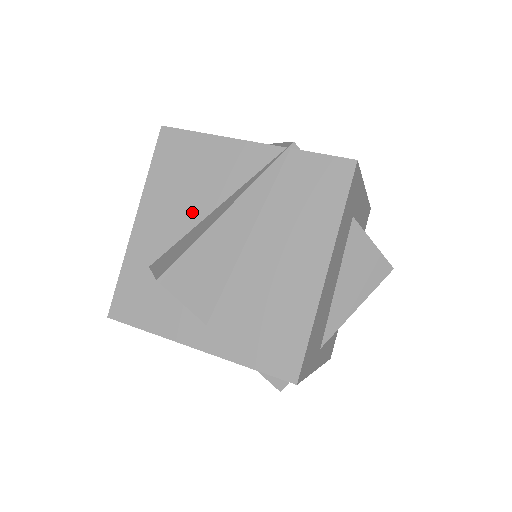
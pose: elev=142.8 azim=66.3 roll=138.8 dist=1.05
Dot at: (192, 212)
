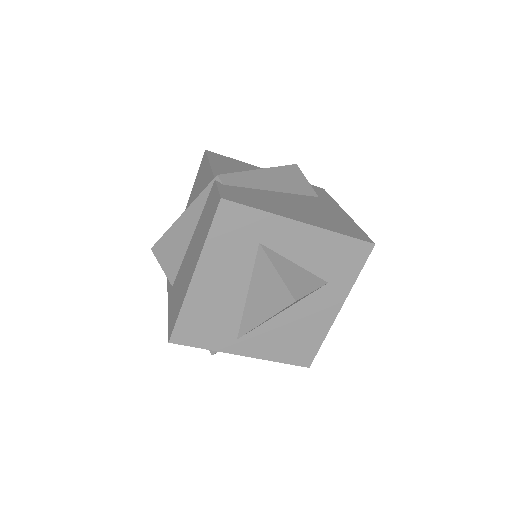
Dot at: occluded
